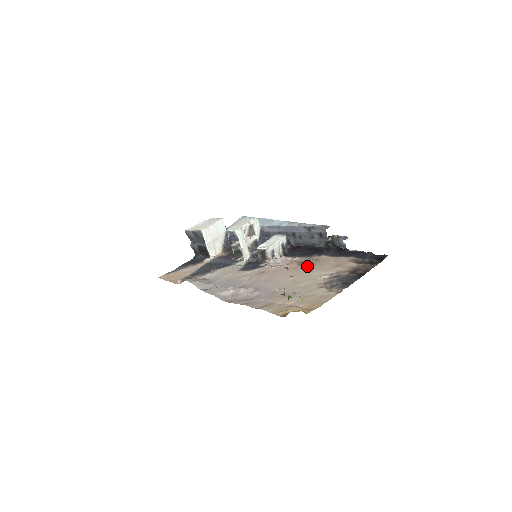
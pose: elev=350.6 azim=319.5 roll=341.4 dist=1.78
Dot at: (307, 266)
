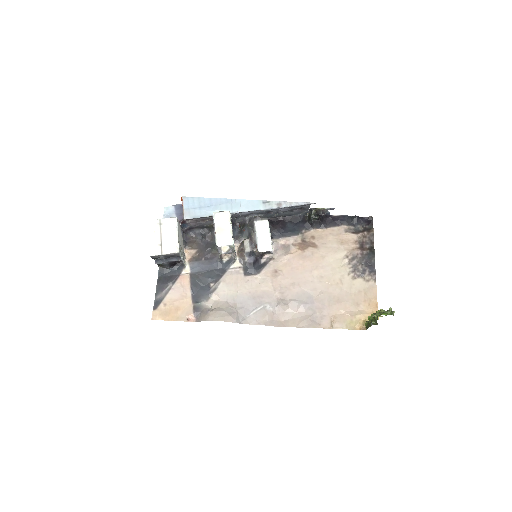
Dot at: (313, 250)
